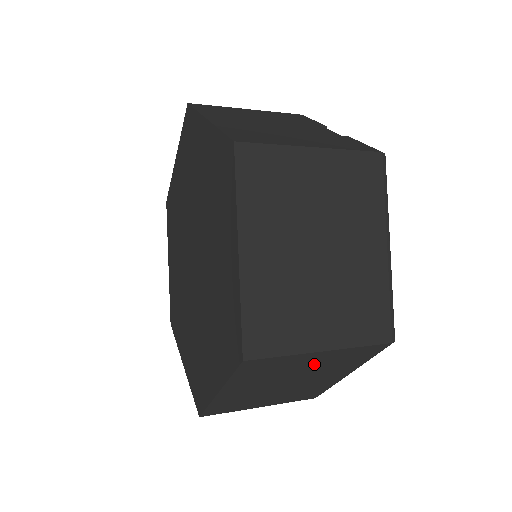
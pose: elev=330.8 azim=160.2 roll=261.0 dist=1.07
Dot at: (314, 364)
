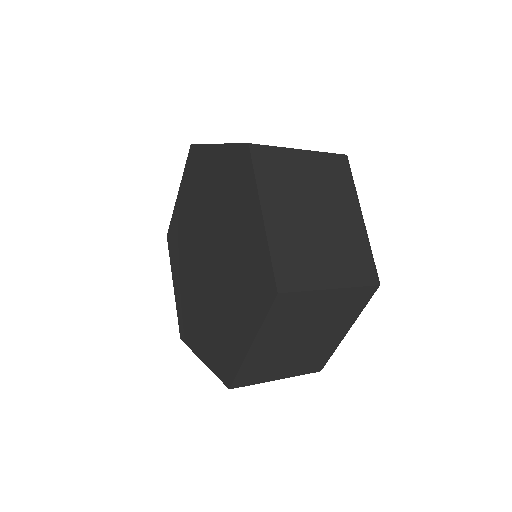
Dot at: (324, 309)
